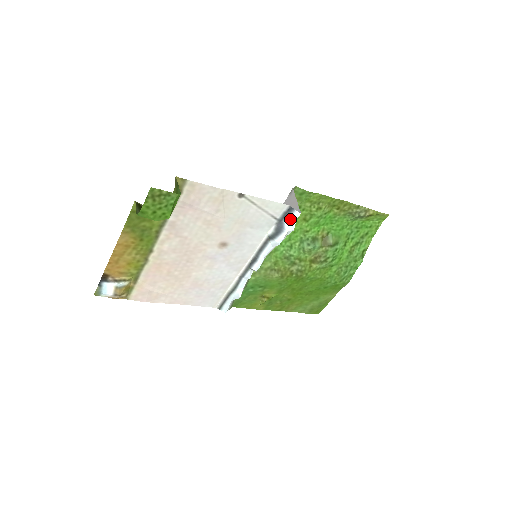
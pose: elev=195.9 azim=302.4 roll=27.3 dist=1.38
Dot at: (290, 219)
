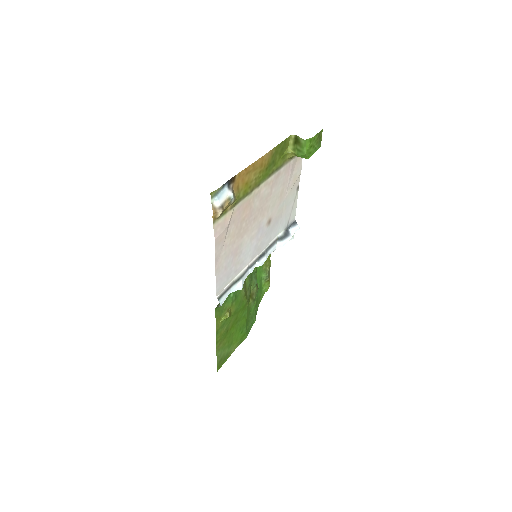
Dot at: (293, 230)
